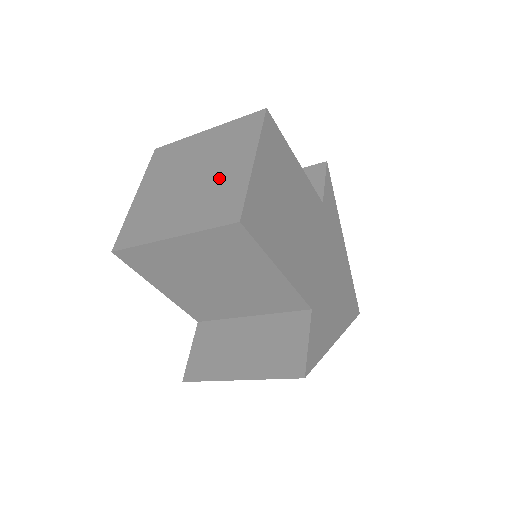
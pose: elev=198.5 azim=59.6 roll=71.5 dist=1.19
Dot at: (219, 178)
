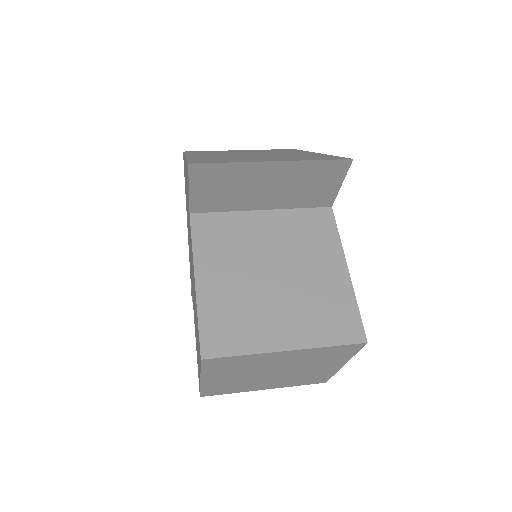
Dot at: (308, 373)
